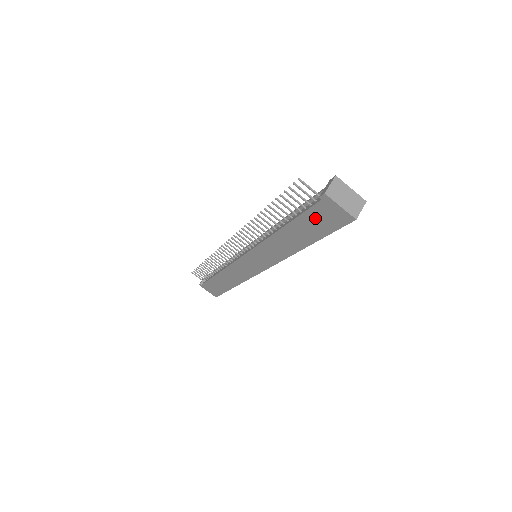
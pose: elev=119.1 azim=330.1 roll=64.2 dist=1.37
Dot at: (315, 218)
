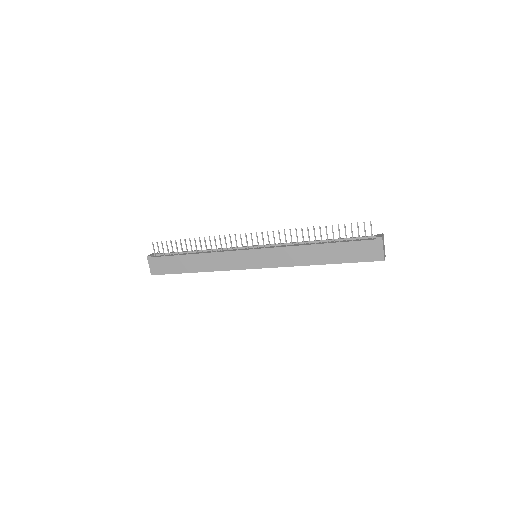
Dot at: (357, 248)
